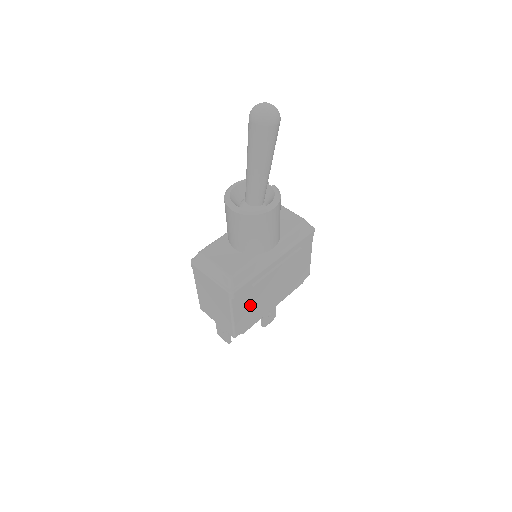
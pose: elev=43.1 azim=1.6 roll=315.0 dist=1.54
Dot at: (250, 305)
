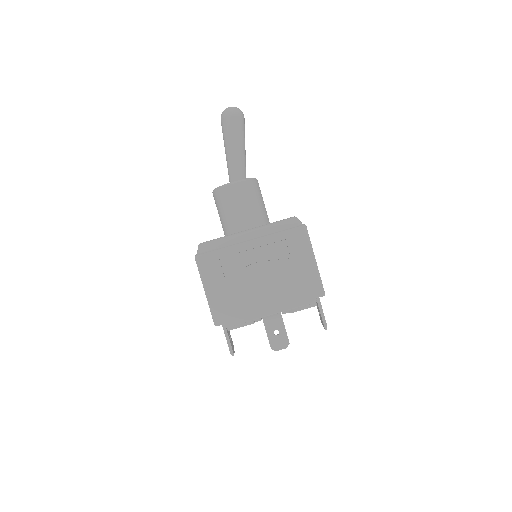
Dot at: (228, 289)
